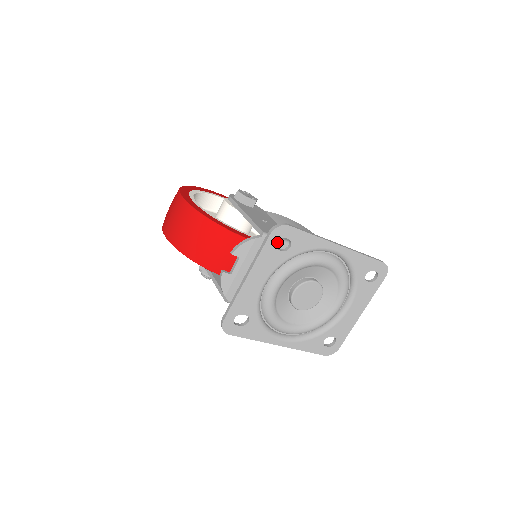
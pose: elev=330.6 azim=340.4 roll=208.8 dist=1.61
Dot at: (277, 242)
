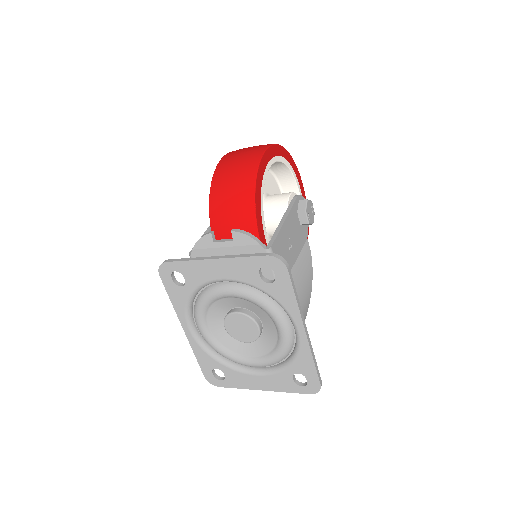
Dot at: occluded
